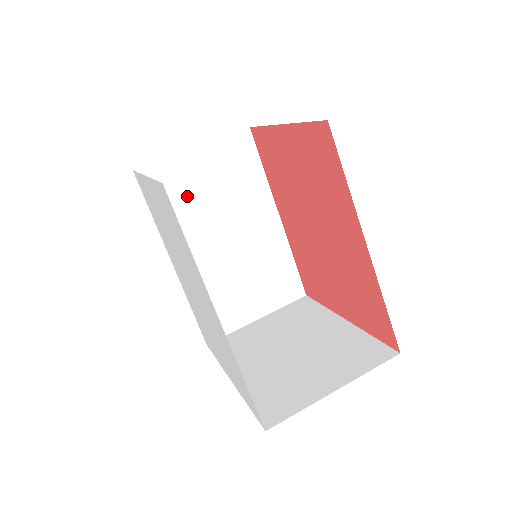
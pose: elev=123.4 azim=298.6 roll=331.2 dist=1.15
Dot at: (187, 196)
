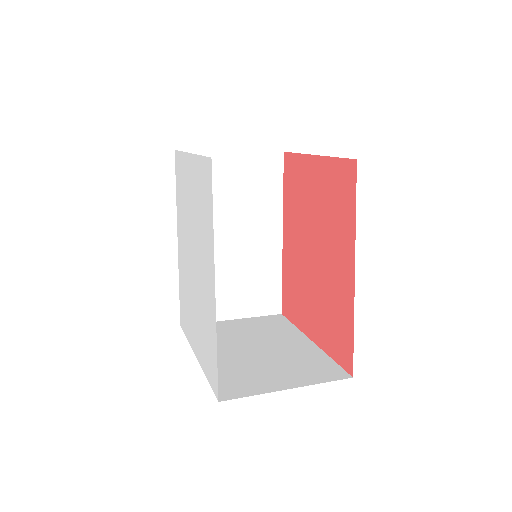
Dot at: occluded
